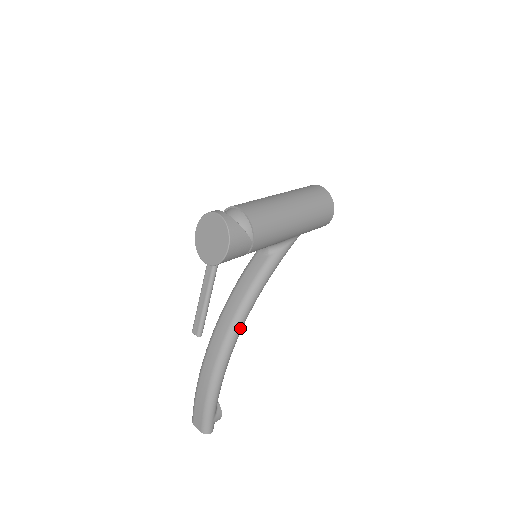
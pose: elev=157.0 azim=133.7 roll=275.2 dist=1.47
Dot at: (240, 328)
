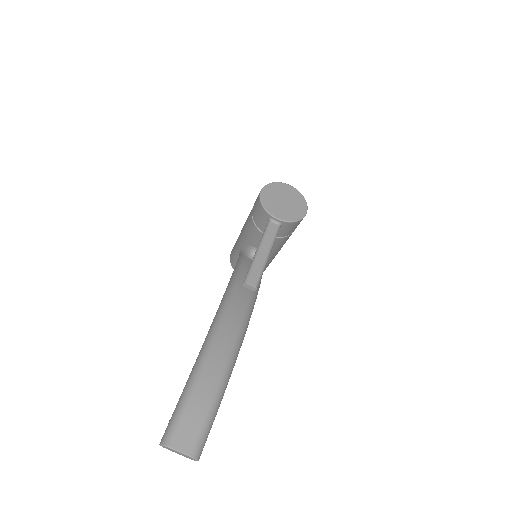
Dot at: (251, 314)
